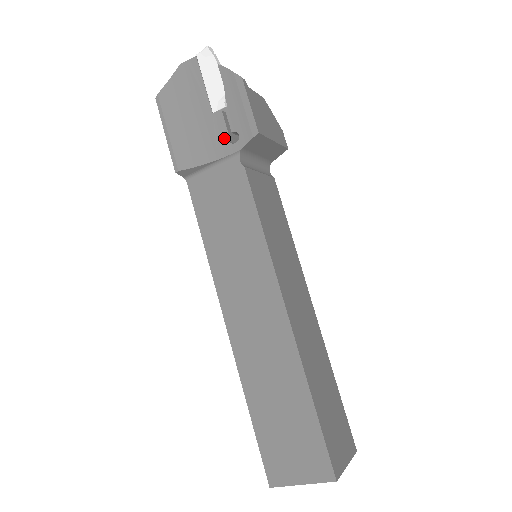
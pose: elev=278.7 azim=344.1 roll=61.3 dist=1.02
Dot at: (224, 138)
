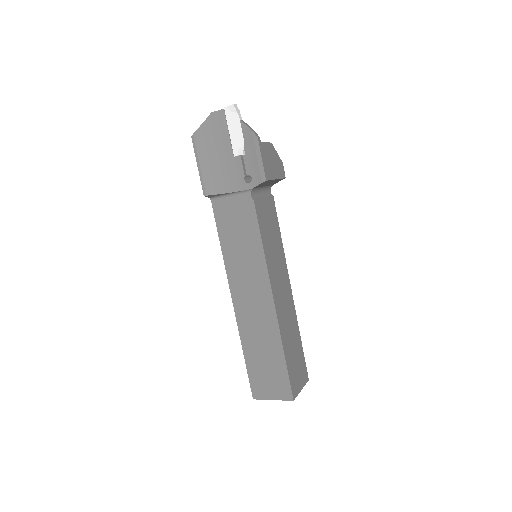
Dot at: (241, 177)
